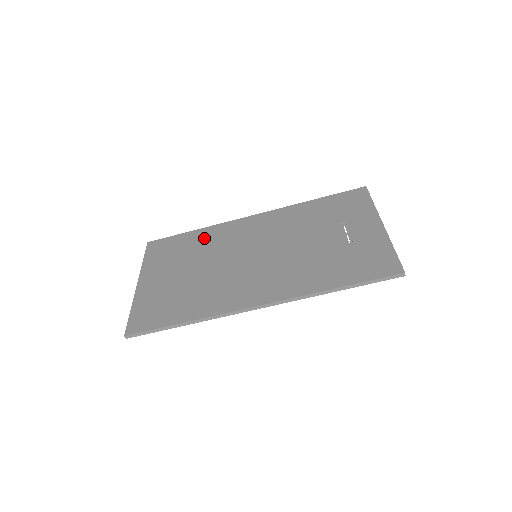
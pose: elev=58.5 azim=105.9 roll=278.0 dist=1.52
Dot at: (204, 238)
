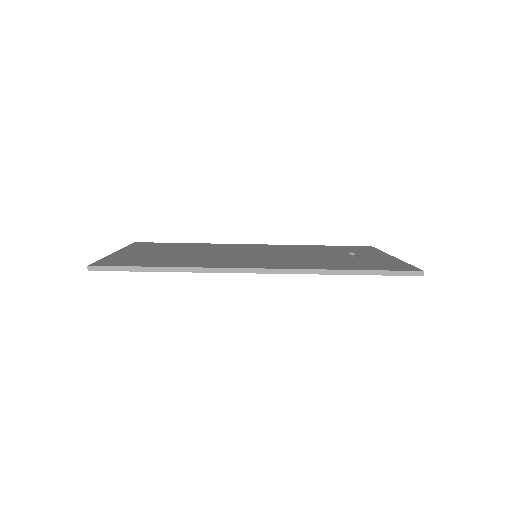
Dot at: (199, 245)
